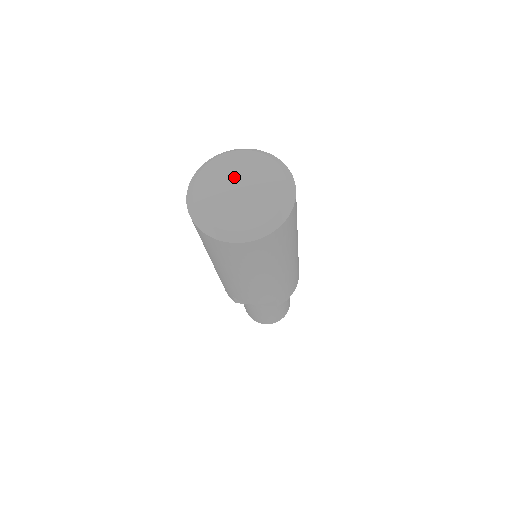
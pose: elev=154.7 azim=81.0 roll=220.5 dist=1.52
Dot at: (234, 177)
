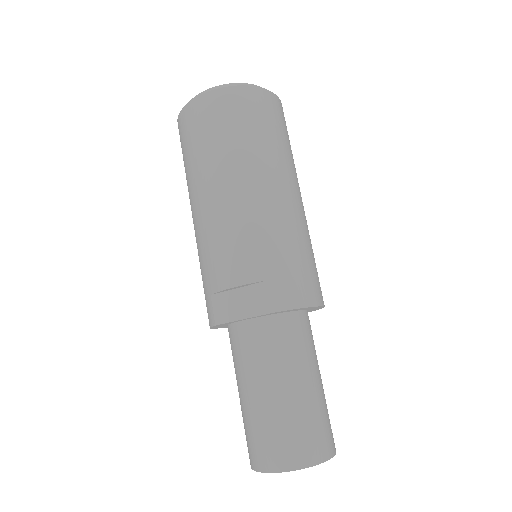
Dot at: occluded
